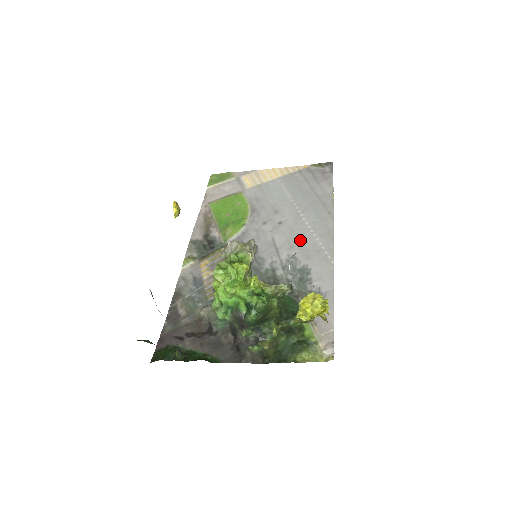
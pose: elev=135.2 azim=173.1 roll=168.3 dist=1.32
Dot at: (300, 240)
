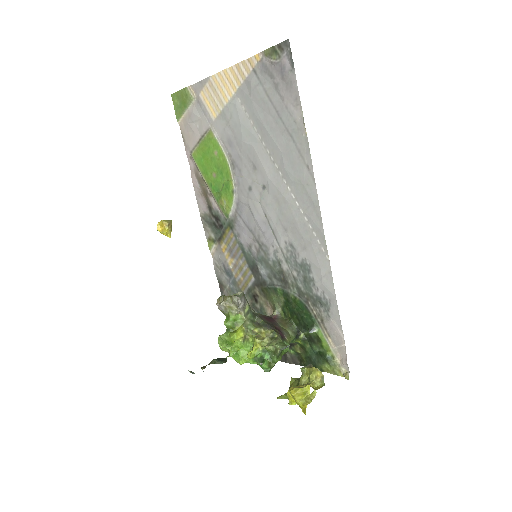
Dot at: (290, 220)
